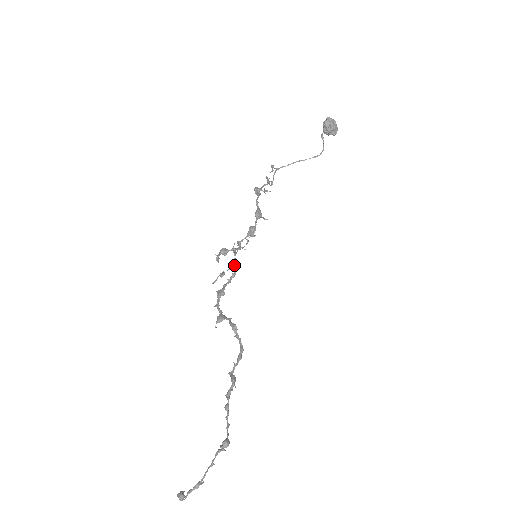
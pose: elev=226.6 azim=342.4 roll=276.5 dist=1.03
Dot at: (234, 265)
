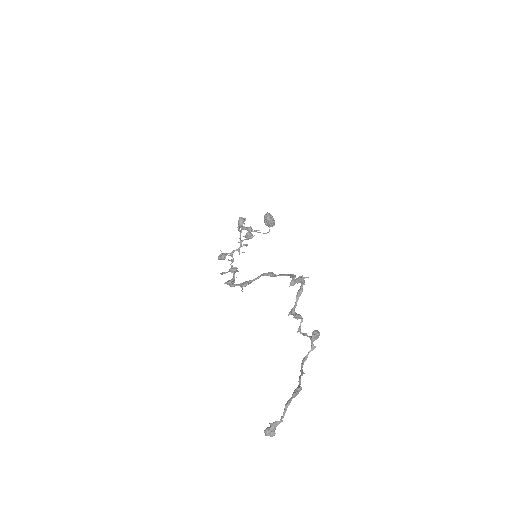
Dot at: (234, 268)
